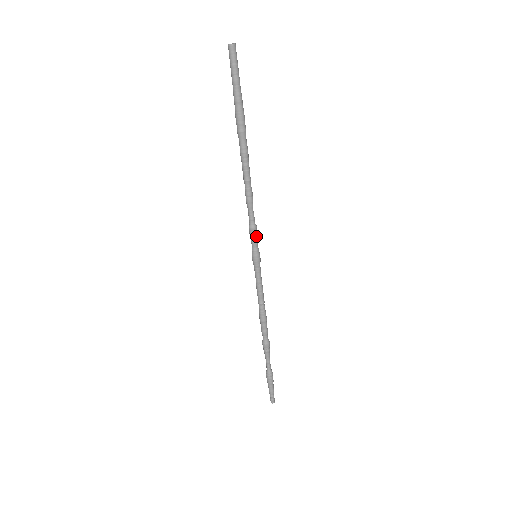
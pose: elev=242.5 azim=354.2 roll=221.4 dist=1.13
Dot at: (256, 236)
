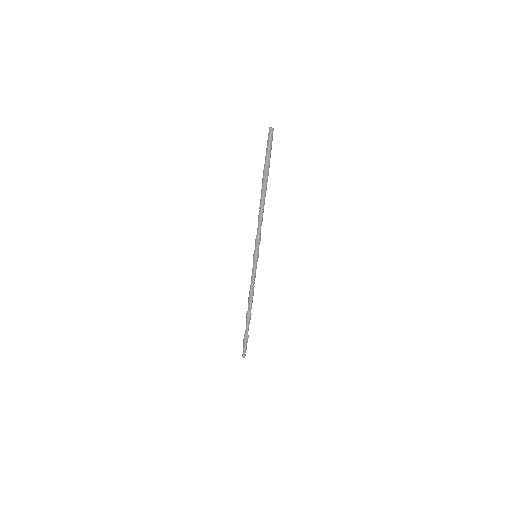
Dot at: (259, 243)
